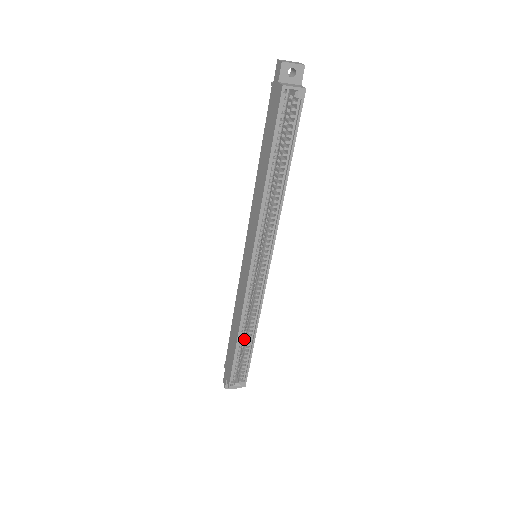
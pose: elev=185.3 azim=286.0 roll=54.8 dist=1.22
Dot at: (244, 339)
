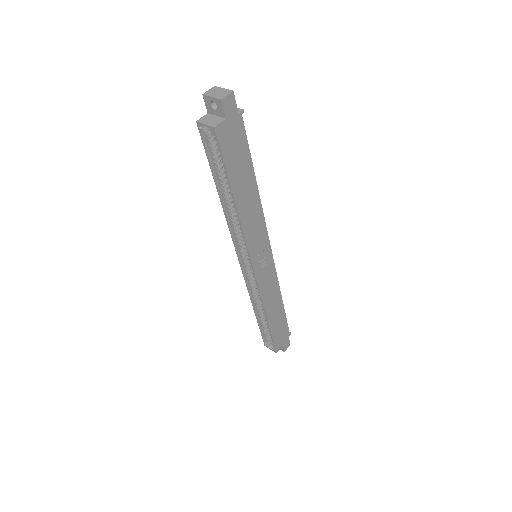
Dot at: occluded
